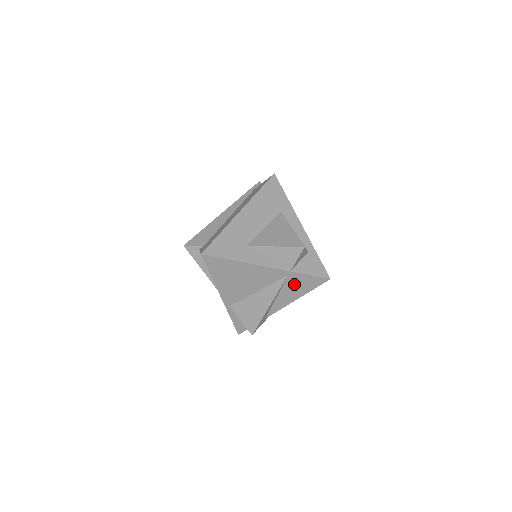
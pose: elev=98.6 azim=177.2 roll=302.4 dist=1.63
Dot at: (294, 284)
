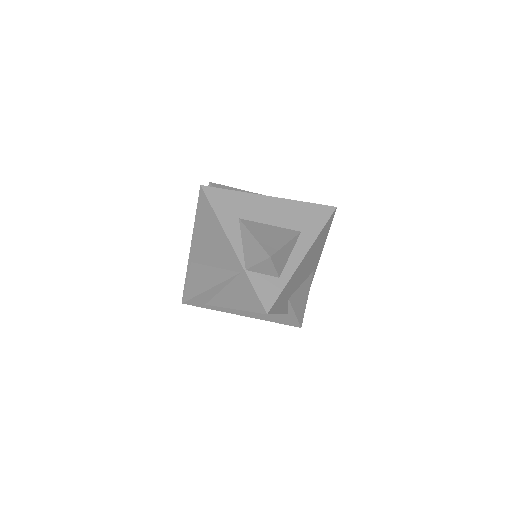
Dot at: (240, 288)
